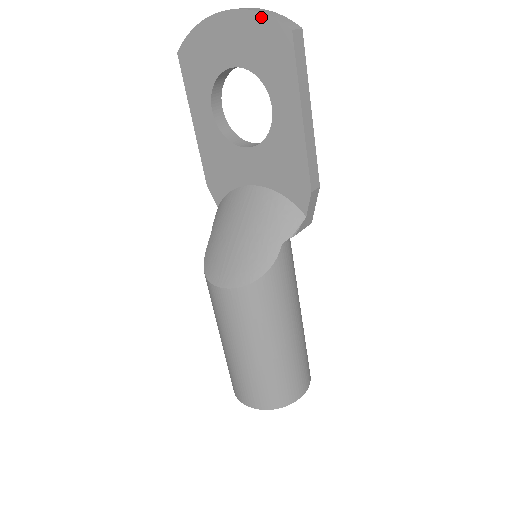
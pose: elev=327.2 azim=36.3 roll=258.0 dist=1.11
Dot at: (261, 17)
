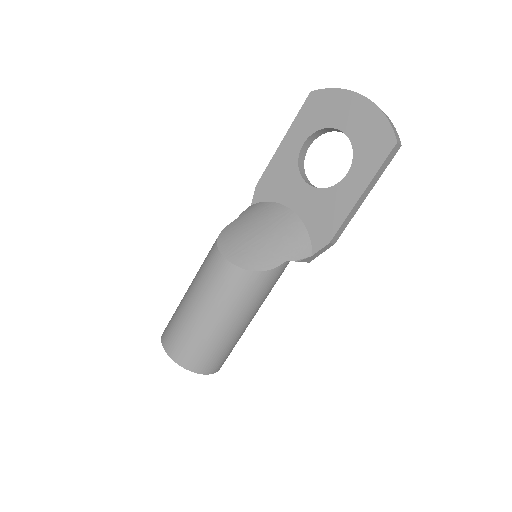
Dot at: (384, 119)
